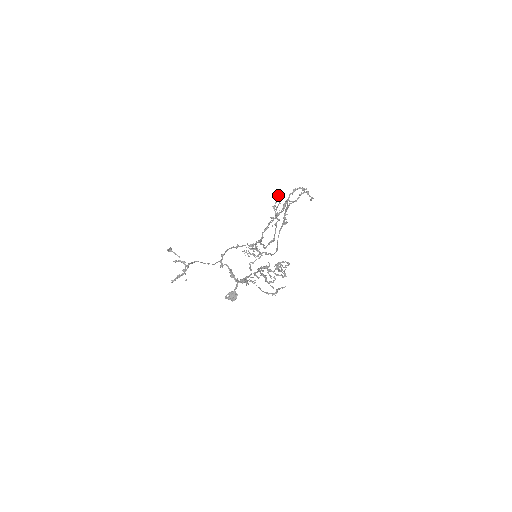
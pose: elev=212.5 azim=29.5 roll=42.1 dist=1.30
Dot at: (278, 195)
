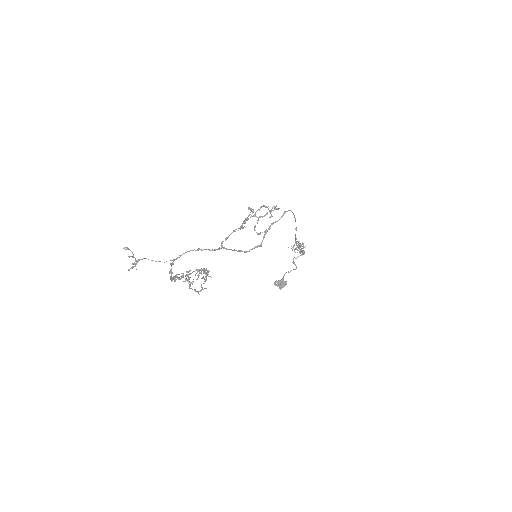
Dot at: (250, 210)
